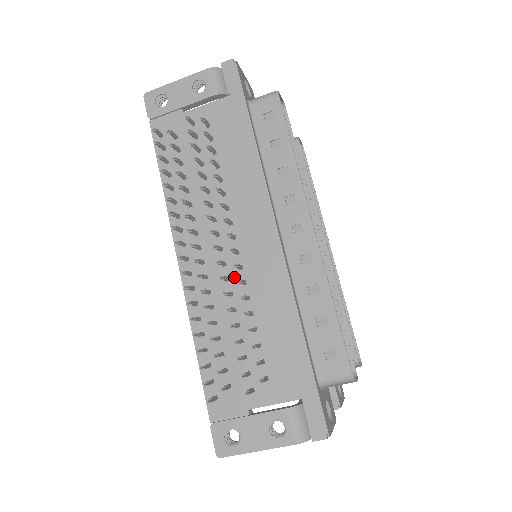
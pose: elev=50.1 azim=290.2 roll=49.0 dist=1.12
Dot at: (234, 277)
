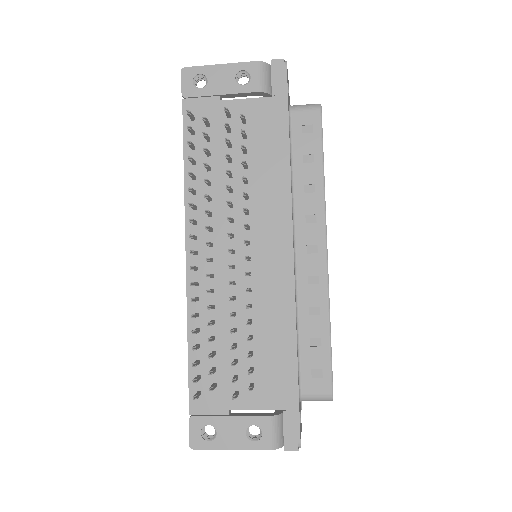
Dot at: (240, 282)
